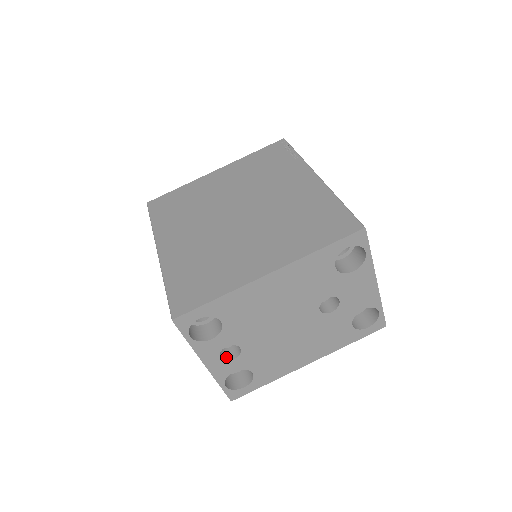
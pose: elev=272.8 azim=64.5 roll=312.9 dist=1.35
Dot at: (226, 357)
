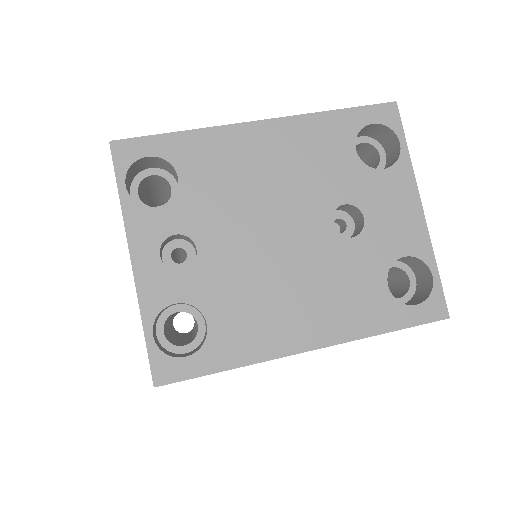
Dot at: (170, 269)
